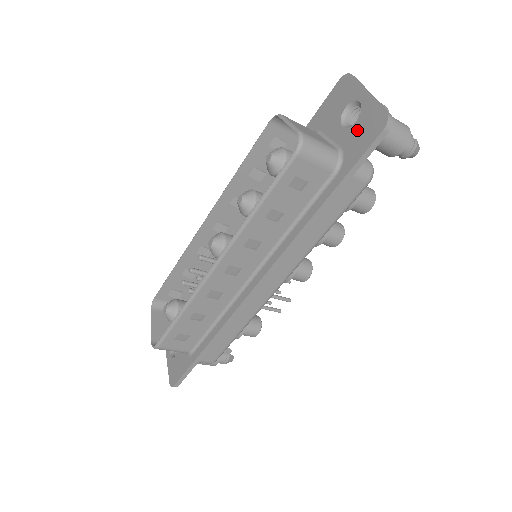
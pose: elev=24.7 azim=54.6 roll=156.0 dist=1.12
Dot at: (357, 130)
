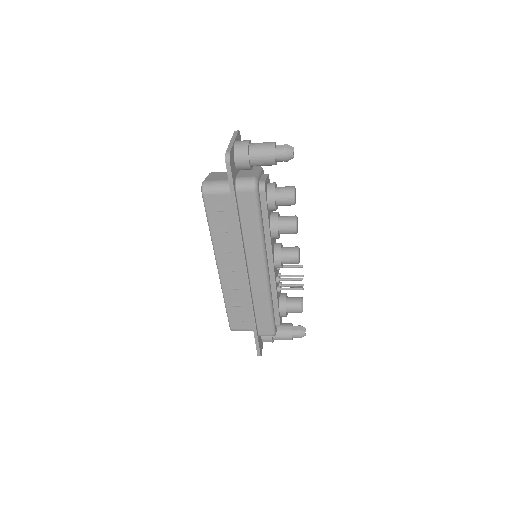
Dot at: occluded
